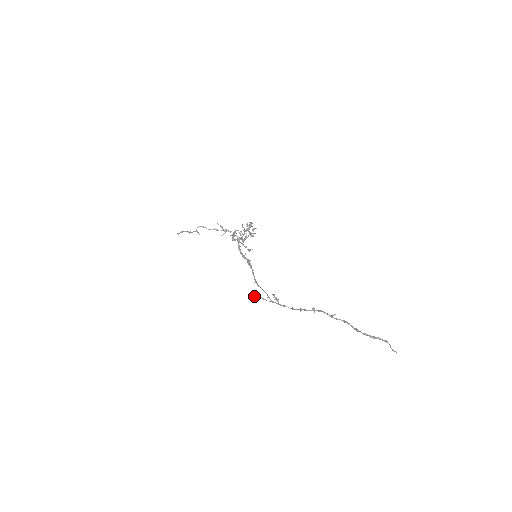
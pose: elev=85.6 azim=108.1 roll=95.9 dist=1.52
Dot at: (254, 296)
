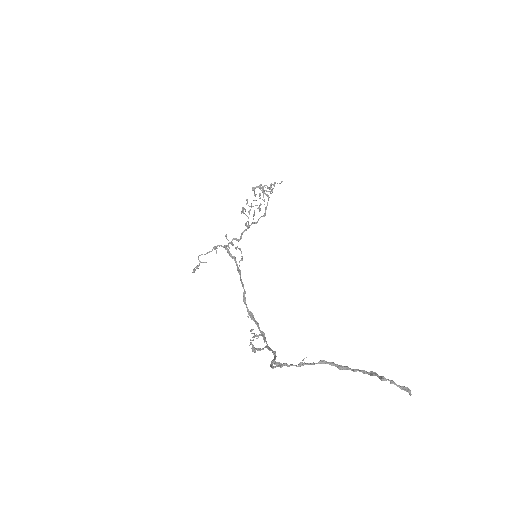
Dot at: (252, 337)
